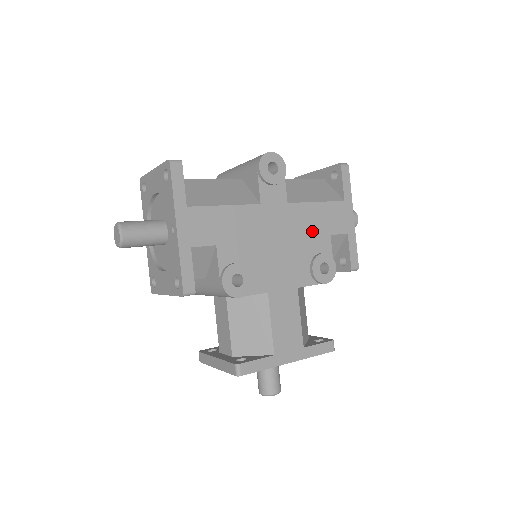
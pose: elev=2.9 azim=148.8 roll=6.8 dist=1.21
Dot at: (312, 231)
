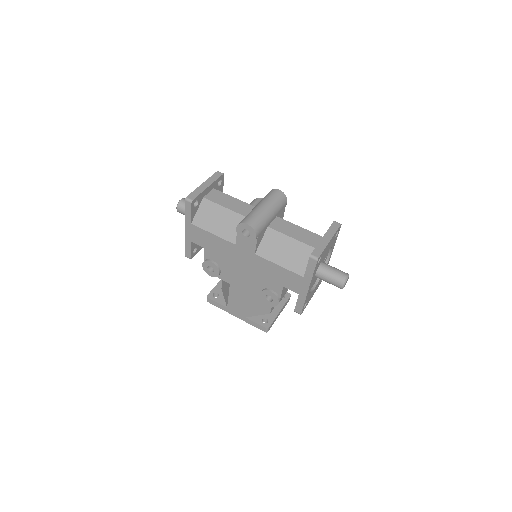
Dot at: (269, 277)
